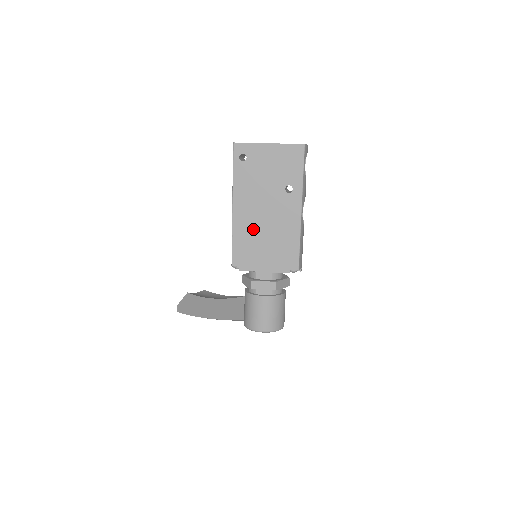
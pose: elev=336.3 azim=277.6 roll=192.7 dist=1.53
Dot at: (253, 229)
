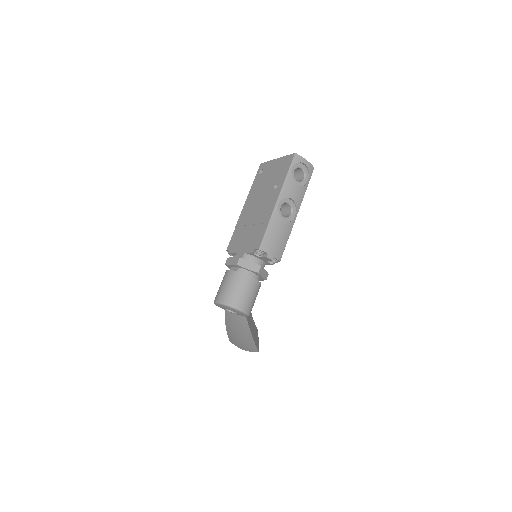
Dot at: (247, 220)
